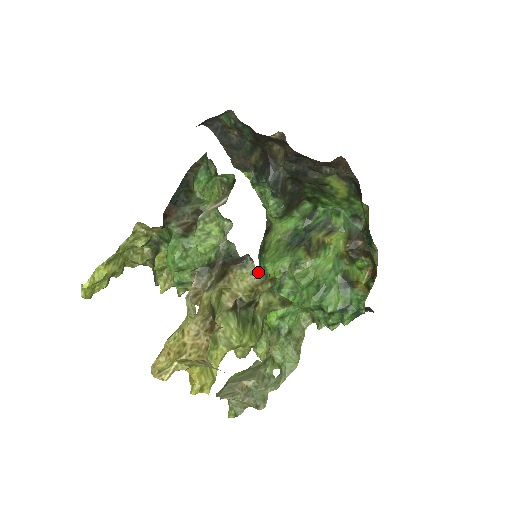
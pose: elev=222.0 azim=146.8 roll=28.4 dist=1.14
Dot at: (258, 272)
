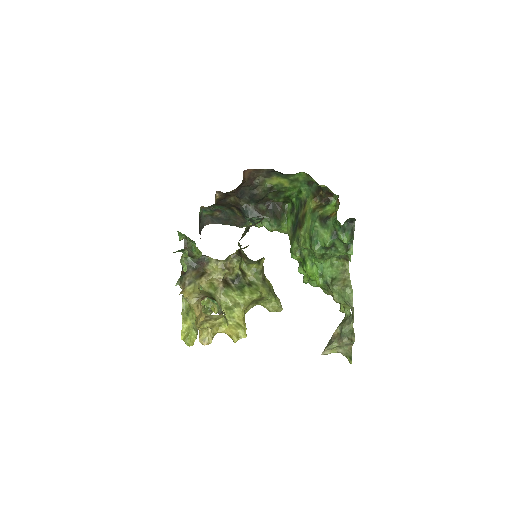
Dot at: occluded
